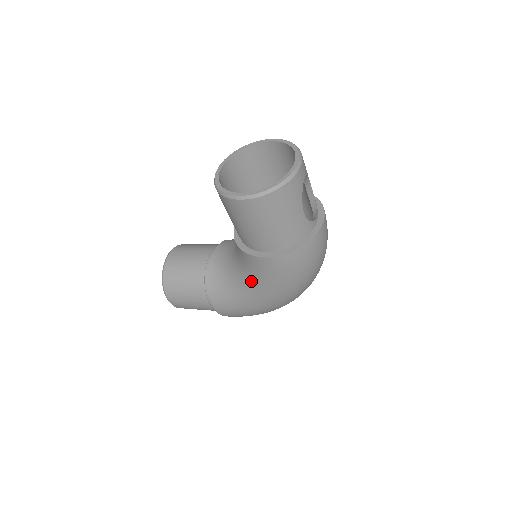
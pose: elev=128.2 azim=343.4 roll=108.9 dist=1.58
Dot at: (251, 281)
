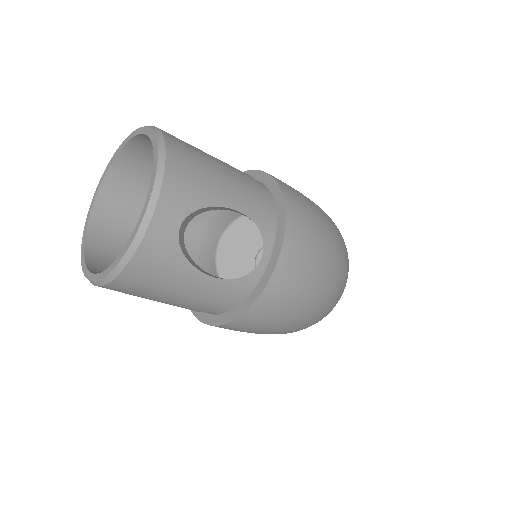
Dot at: occluded
